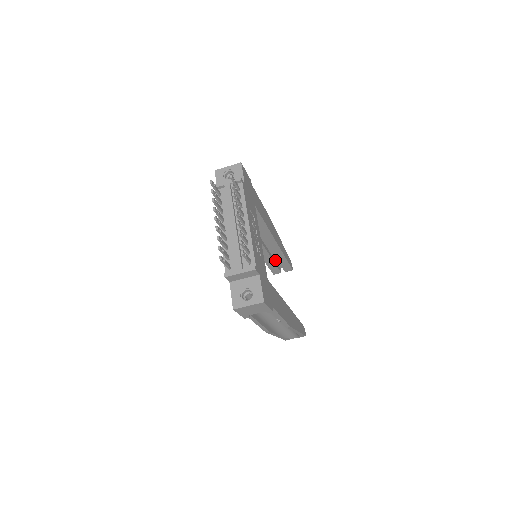
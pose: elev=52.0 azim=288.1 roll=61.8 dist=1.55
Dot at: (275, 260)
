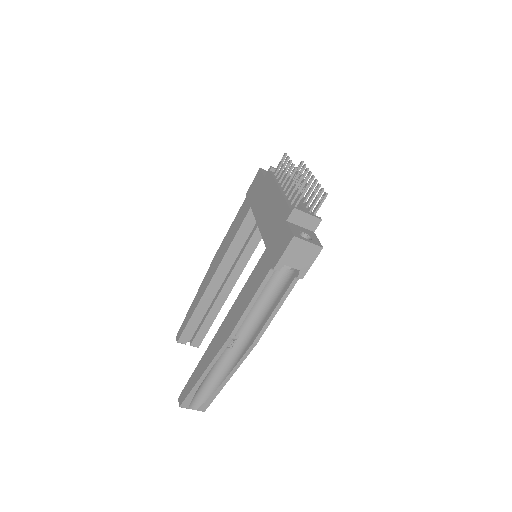
Dot at: occluded
